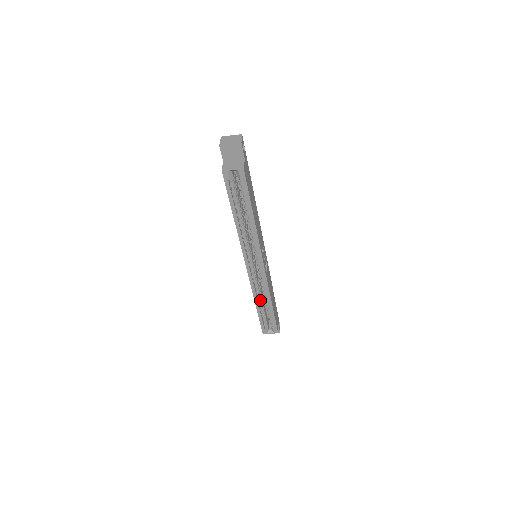
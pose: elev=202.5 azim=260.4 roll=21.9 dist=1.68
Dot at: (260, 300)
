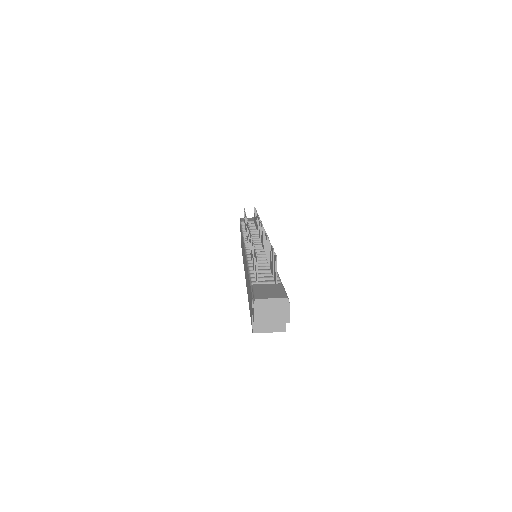
Dot at: occluded
